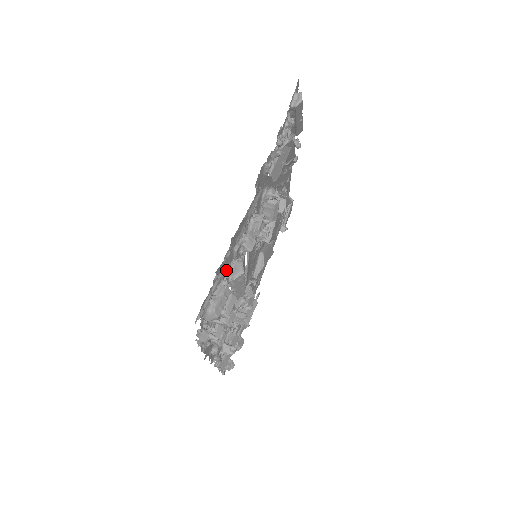
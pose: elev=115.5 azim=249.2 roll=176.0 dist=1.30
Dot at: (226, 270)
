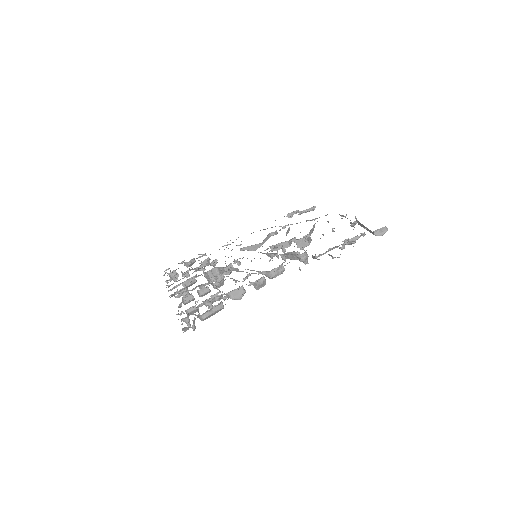
Dot at: (233, 291)
